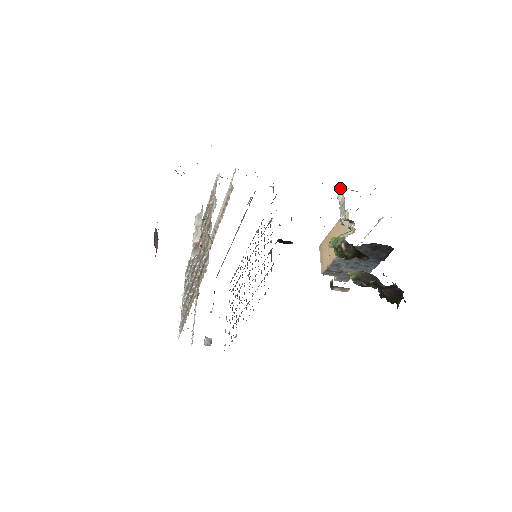
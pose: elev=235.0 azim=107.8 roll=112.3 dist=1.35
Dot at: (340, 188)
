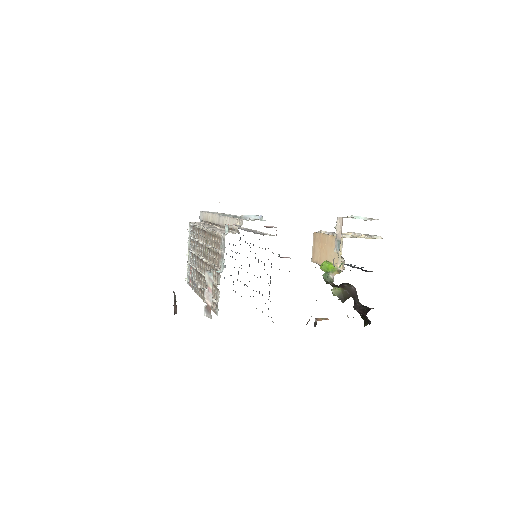
Dot at: (339, 221)
